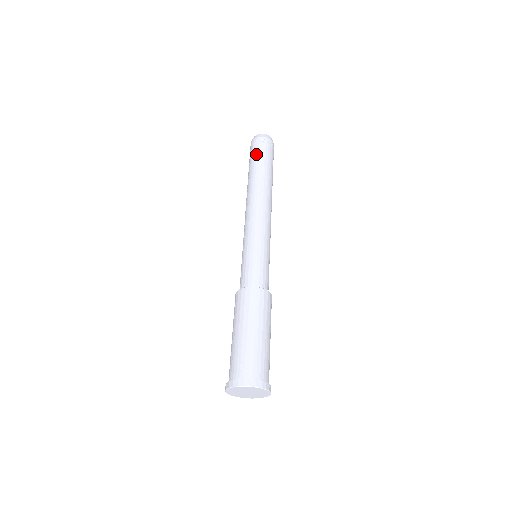
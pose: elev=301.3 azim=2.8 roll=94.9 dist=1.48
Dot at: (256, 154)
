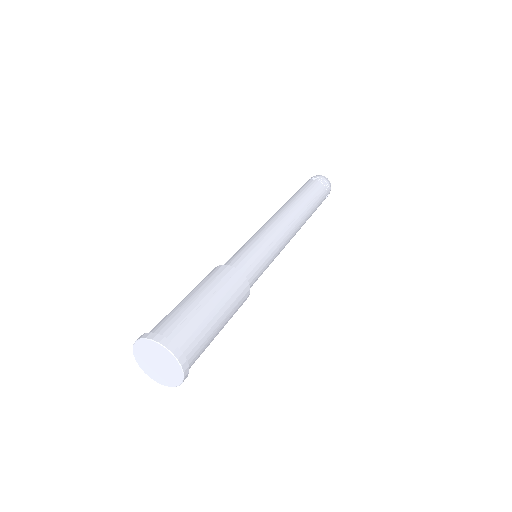
Dot at: (313, 185)
